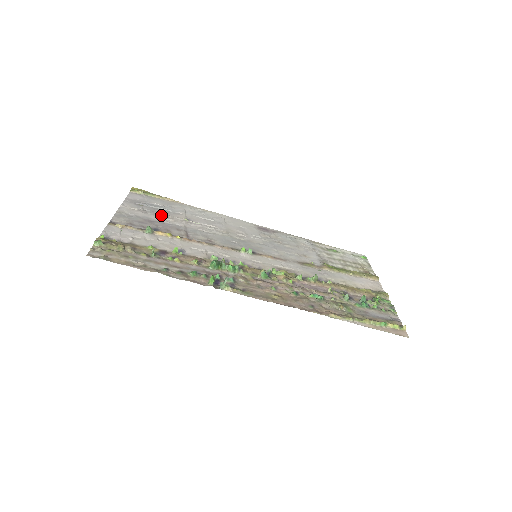
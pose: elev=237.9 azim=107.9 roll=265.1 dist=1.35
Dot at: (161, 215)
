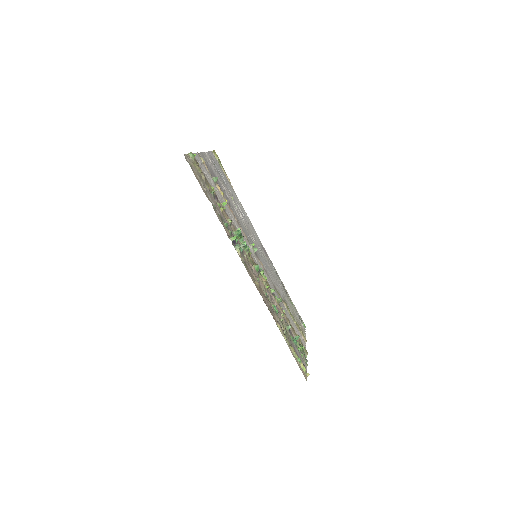
Dot at: (221, 181)
